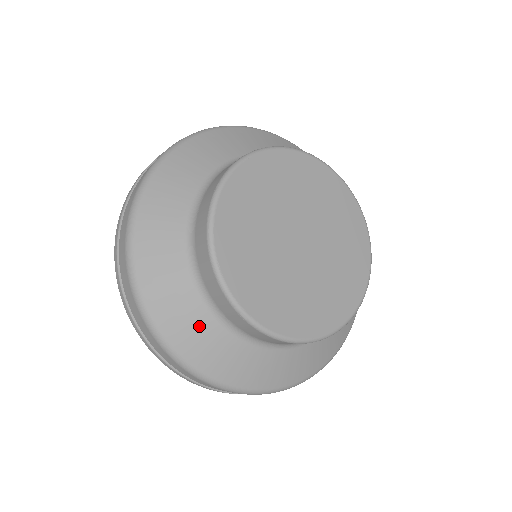
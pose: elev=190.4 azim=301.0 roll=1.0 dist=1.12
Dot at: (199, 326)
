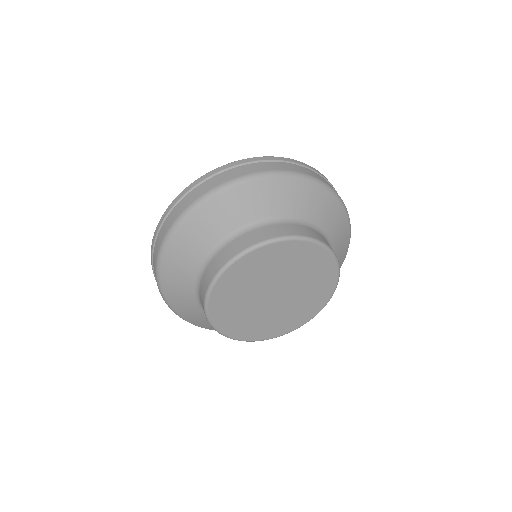
Dot at: (204, 319)
